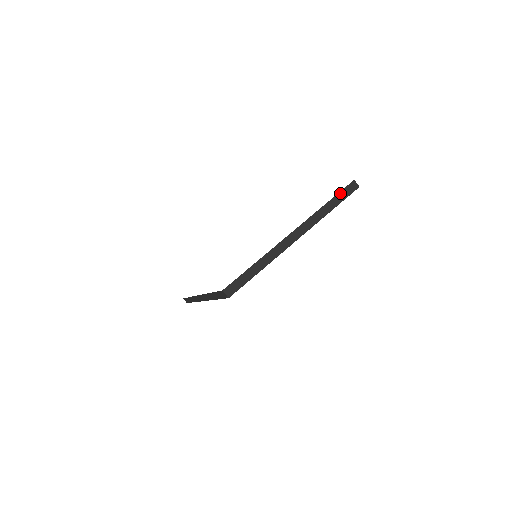
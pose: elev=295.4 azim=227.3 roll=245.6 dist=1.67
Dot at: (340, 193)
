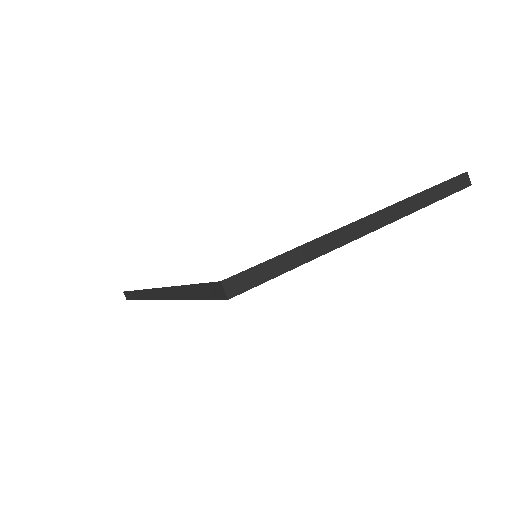
Dot at: (444, 183)
